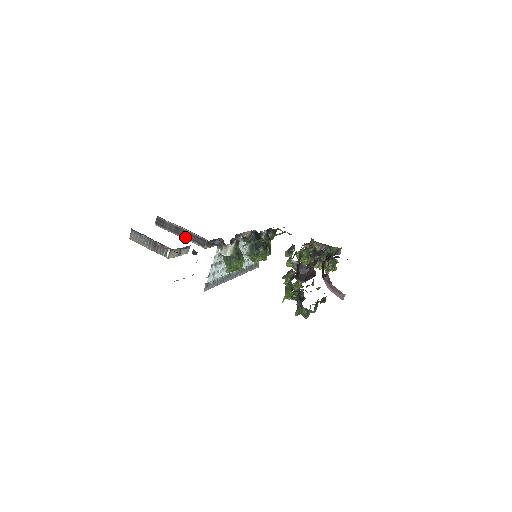
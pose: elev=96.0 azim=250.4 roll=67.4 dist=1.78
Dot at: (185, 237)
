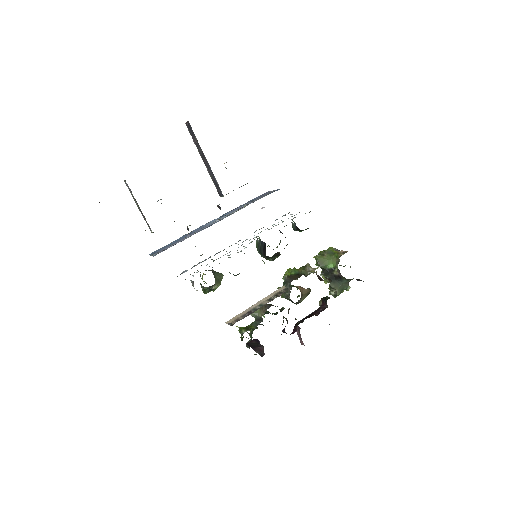
Dot at: (207, 169)
